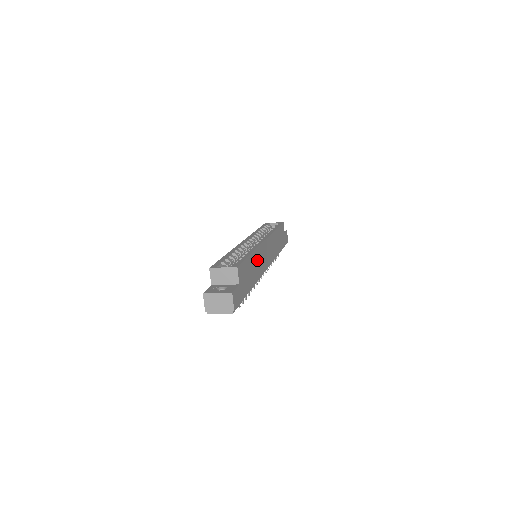
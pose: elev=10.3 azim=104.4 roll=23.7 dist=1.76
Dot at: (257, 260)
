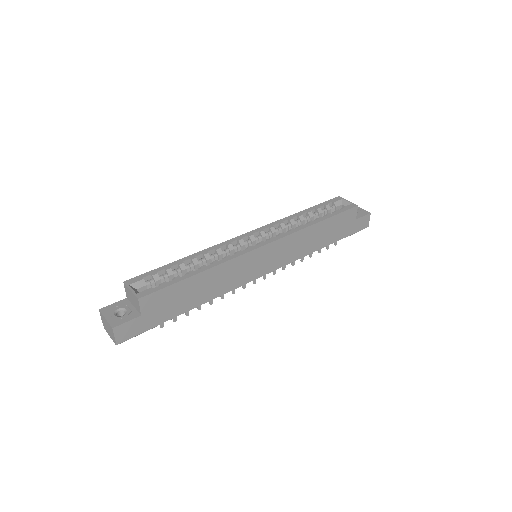
Dot at: (221, 276)
